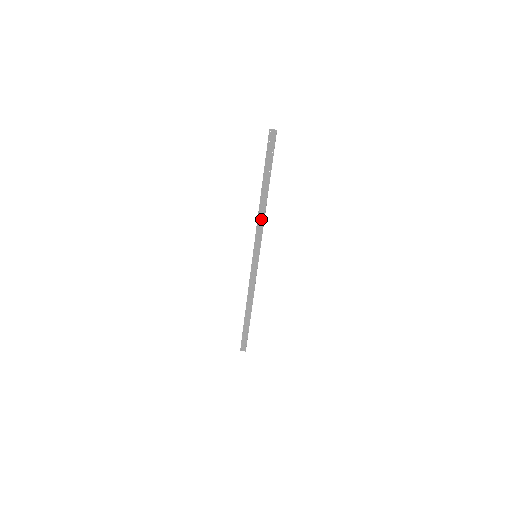
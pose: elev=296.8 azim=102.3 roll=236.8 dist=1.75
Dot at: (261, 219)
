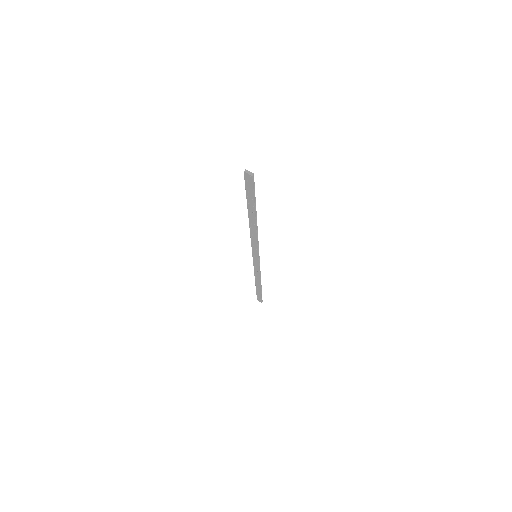
Dot at: (254, 235)
